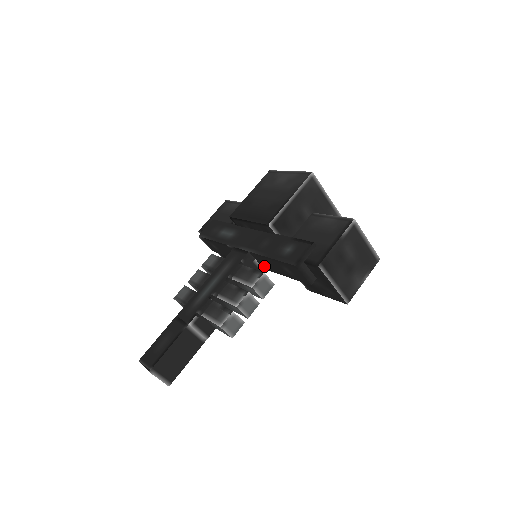
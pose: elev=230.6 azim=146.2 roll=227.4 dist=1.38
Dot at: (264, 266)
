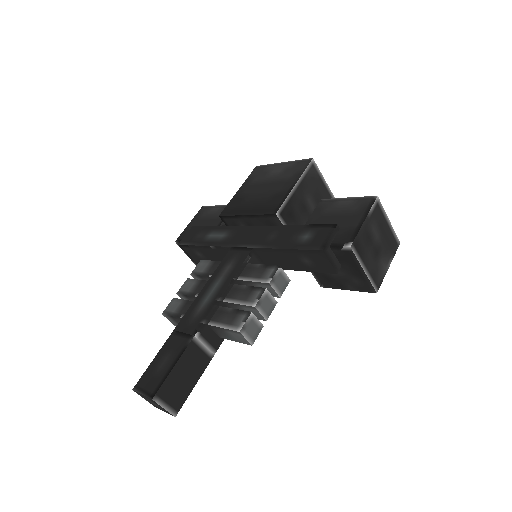
Dot at: (270, 264)
